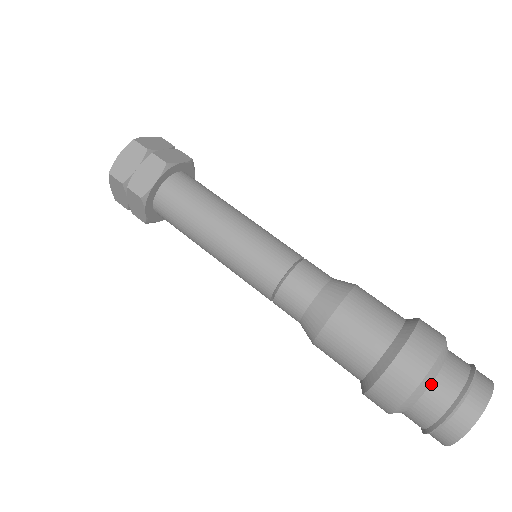
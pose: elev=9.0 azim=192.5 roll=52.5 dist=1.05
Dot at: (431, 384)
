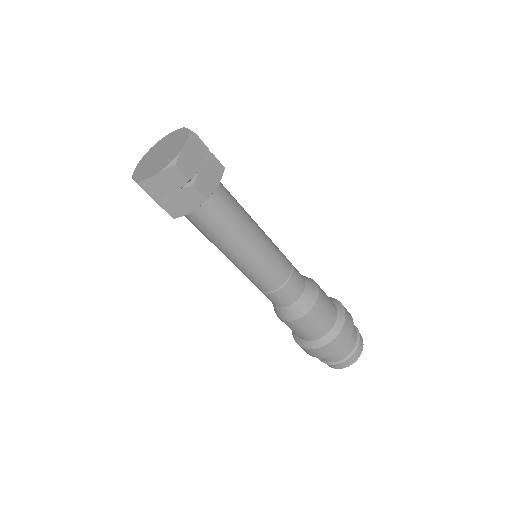
Dot at: occluded
